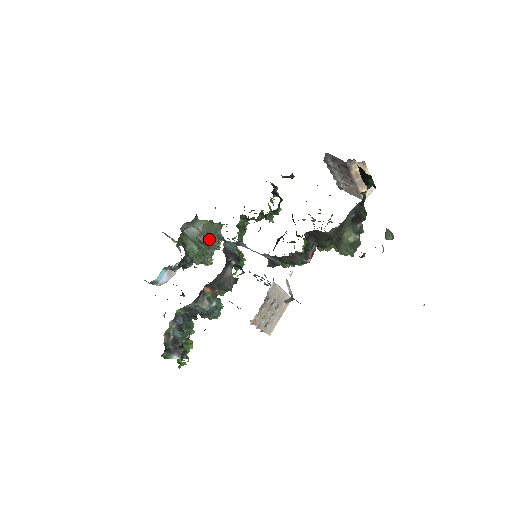
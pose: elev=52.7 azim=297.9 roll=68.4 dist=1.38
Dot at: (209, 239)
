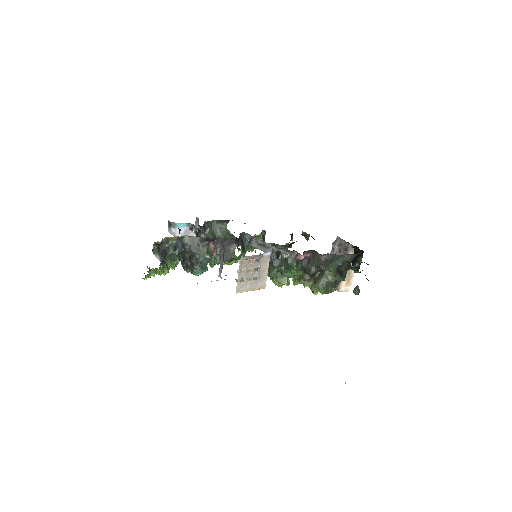
Dot at: occluded
